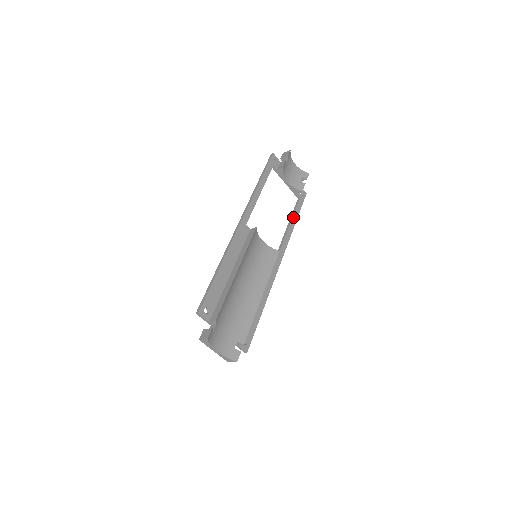
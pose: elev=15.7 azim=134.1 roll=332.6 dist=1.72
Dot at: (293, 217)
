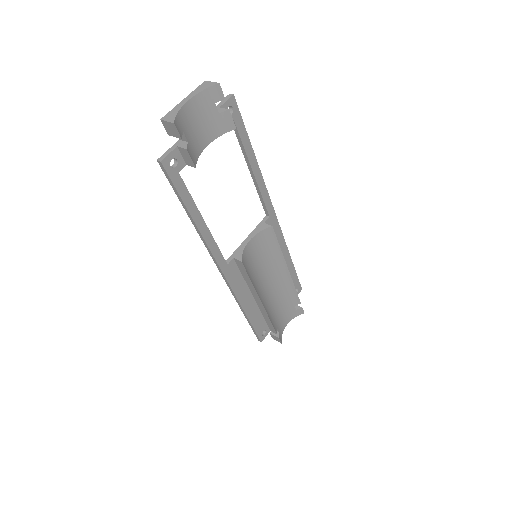
Dot at: (248, 158)
